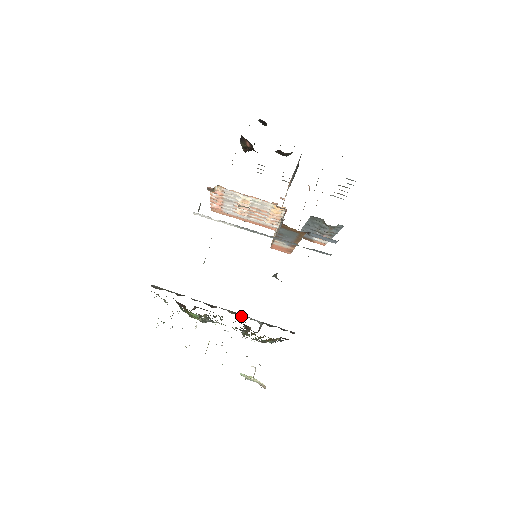
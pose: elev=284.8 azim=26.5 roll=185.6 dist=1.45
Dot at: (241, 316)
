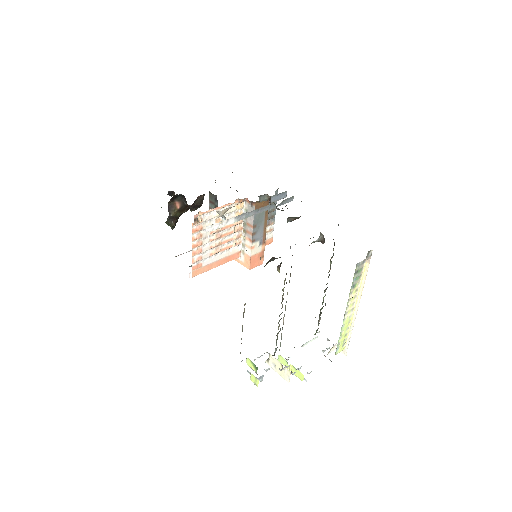
Dot at: occluded
